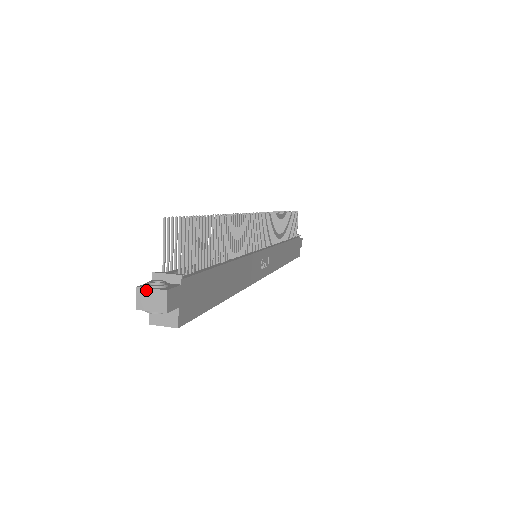
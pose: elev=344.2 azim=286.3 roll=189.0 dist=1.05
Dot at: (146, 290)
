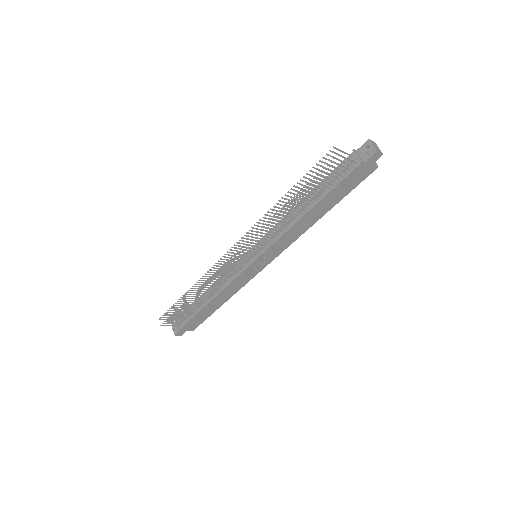
Dot at: (173, 328)
